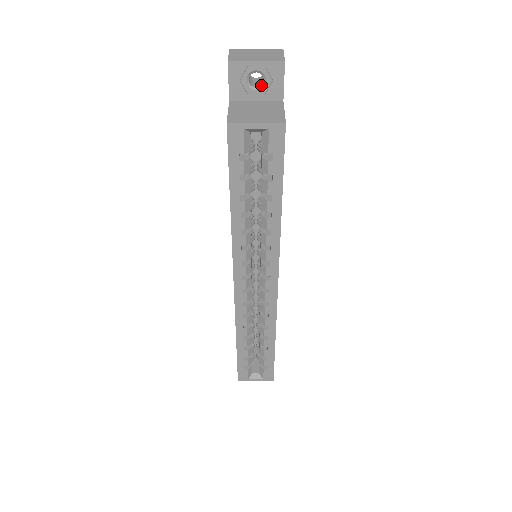
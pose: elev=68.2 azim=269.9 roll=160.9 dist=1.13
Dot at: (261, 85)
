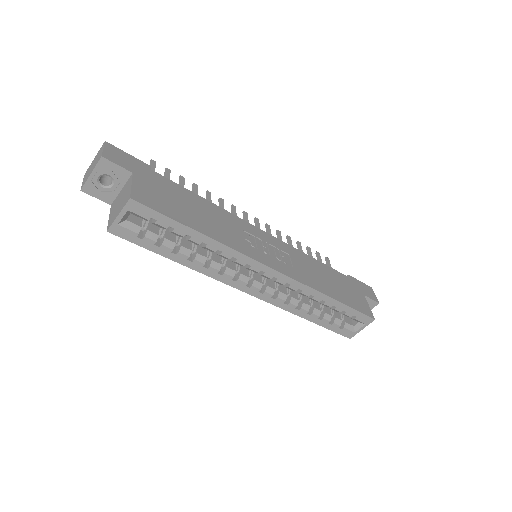
Dot at: (112, 180)
